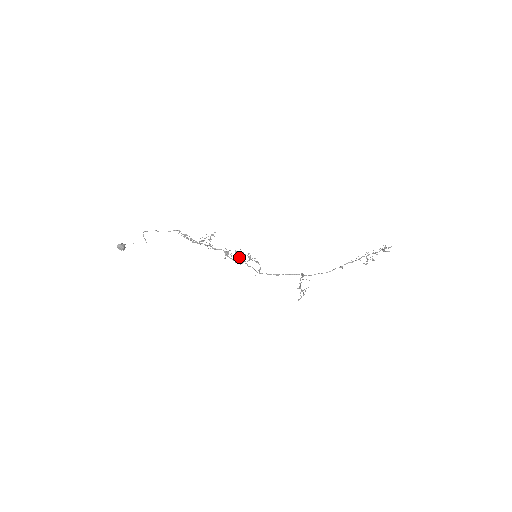
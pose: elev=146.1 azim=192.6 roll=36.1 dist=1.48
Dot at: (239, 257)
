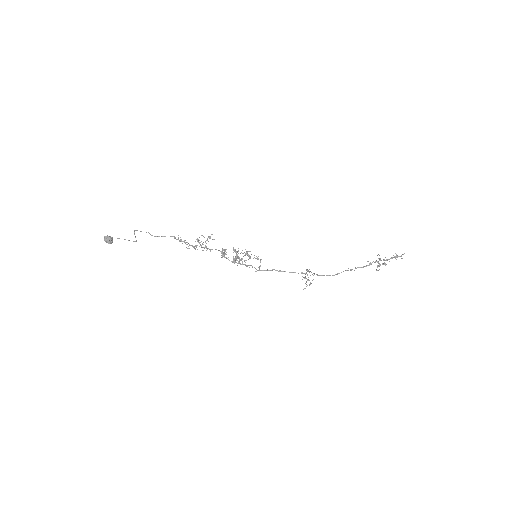
Dot at: (237, 256)
